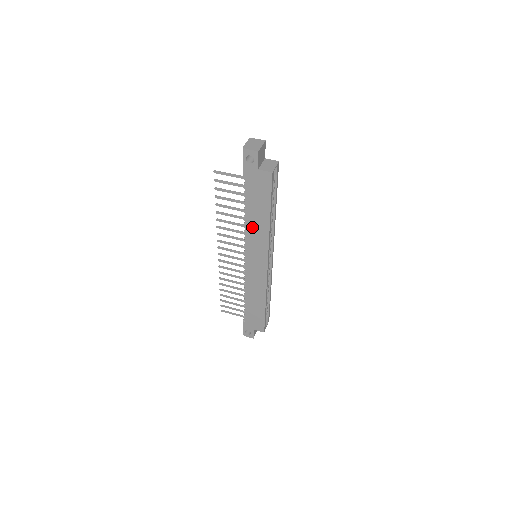
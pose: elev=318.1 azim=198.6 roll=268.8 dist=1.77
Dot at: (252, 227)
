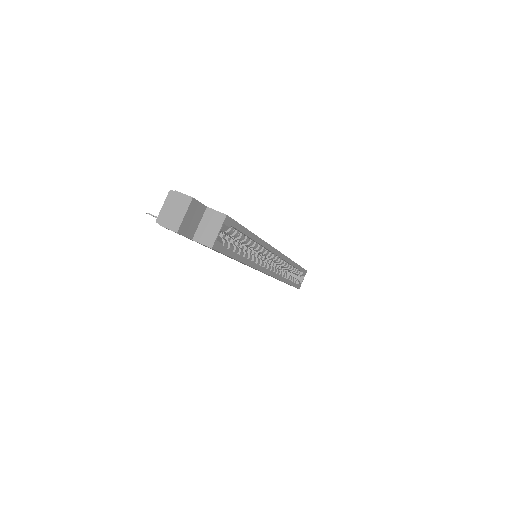
Dot at: occluded
